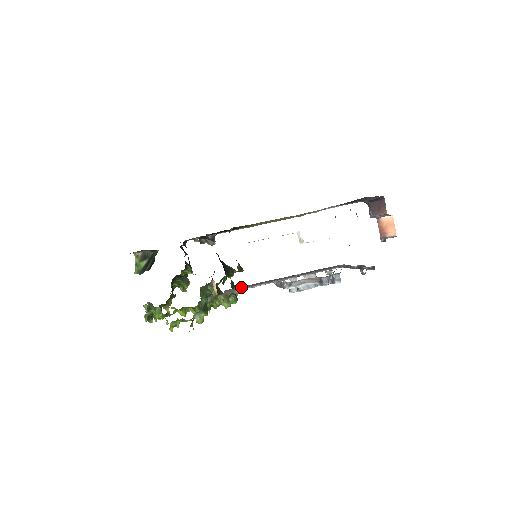
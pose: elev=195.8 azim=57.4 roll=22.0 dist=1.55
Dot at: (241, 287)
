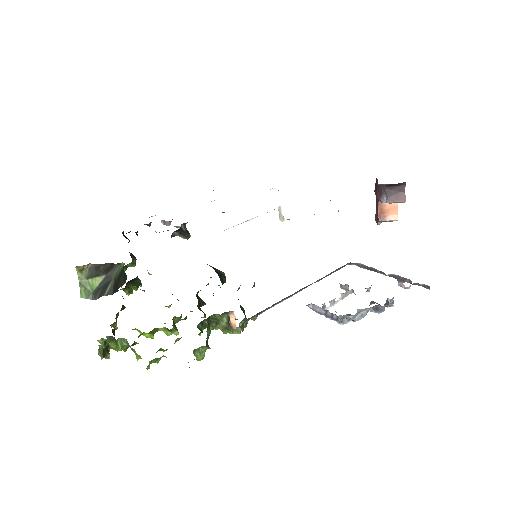
Dot at: (261, 311)
